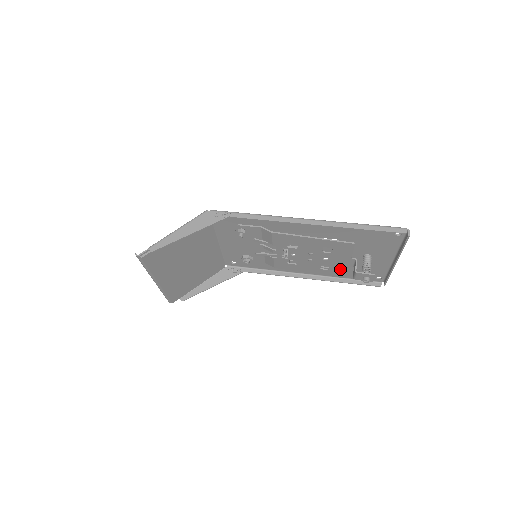
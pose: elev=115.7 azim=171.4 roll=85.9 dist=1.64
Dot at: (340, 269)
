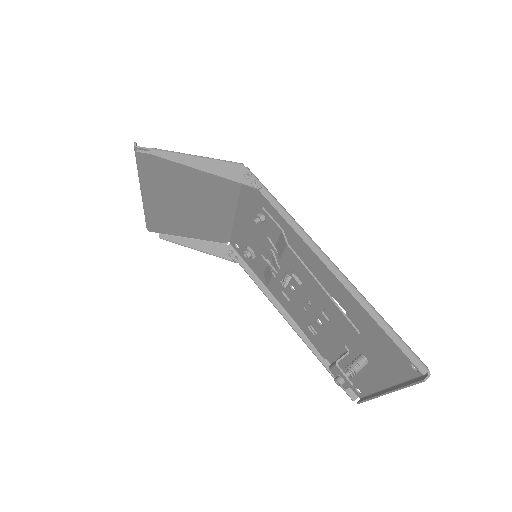
Dot at: (326, 345)
